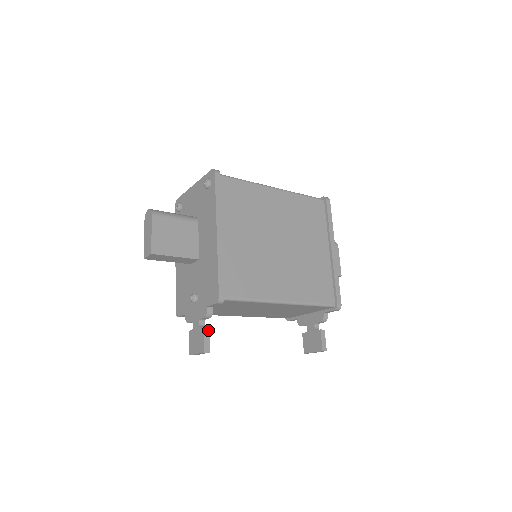
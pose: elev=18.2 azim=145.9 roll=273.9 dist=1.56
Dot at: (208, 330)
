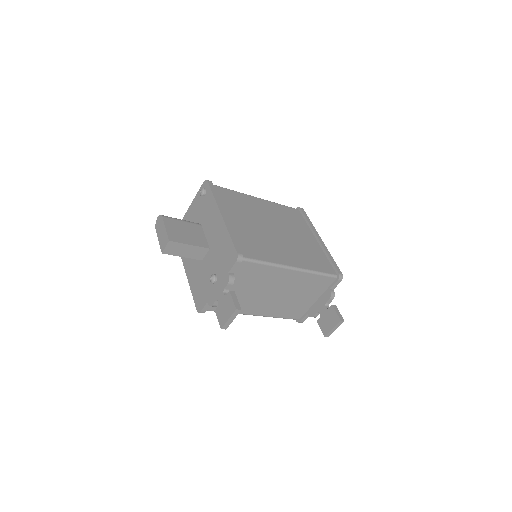
Dot at: (234, 294)
